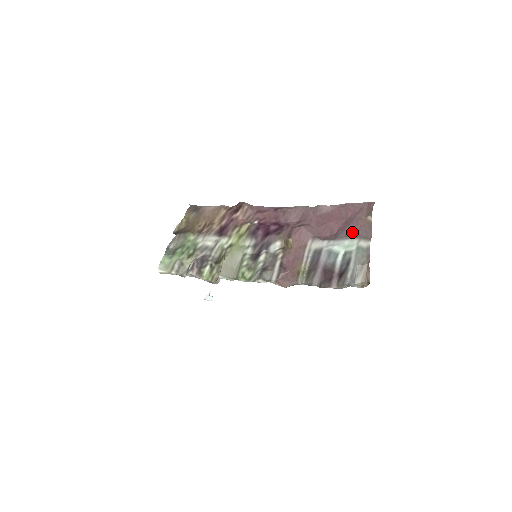
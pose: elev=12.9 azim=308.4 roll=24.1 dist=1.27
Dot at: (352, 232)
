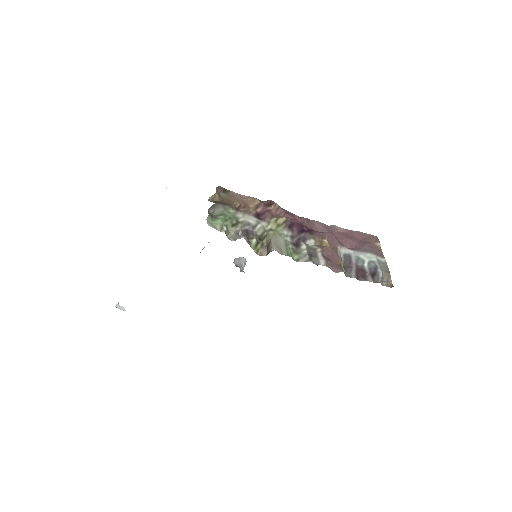
Dot at: (370, 249)
